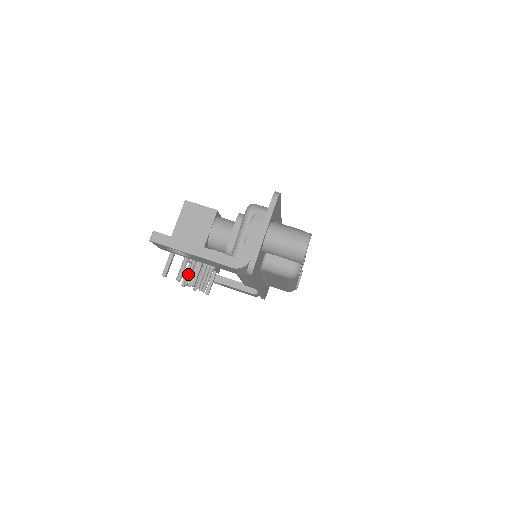
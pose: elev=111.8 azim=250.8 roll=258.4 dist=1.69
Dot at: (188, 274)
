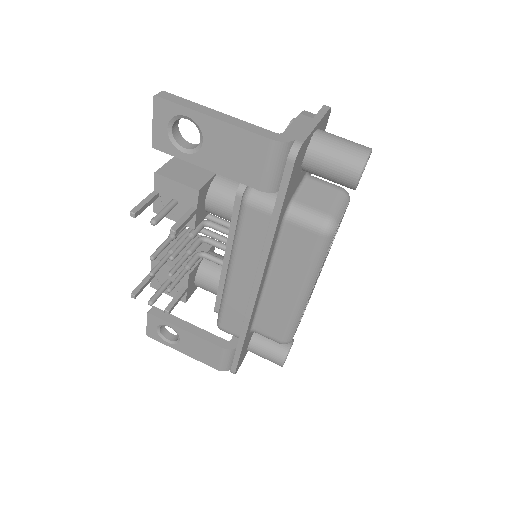
Dot at: (159, 247)
